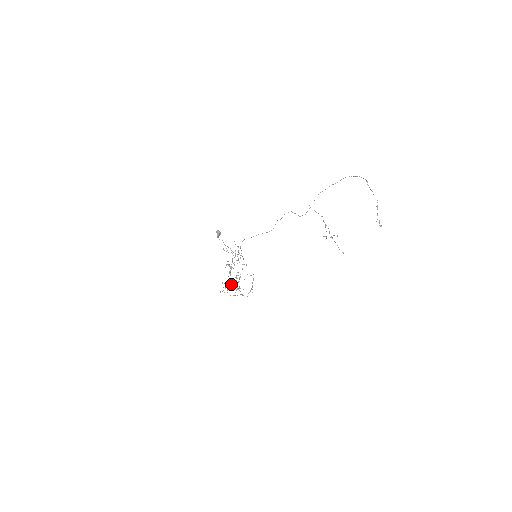
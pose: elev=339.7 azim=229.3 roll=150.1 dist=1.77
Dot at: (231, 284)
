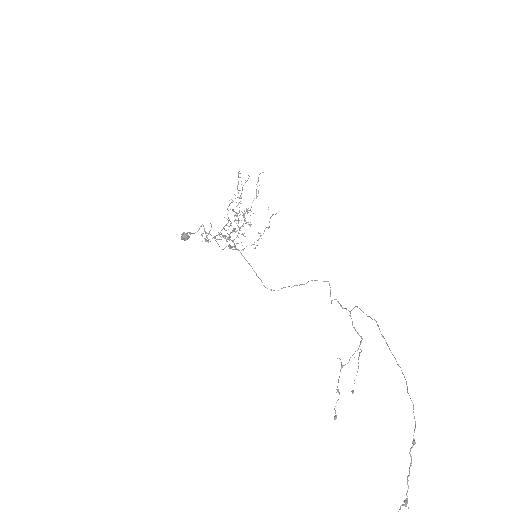
Dot at: occluded
